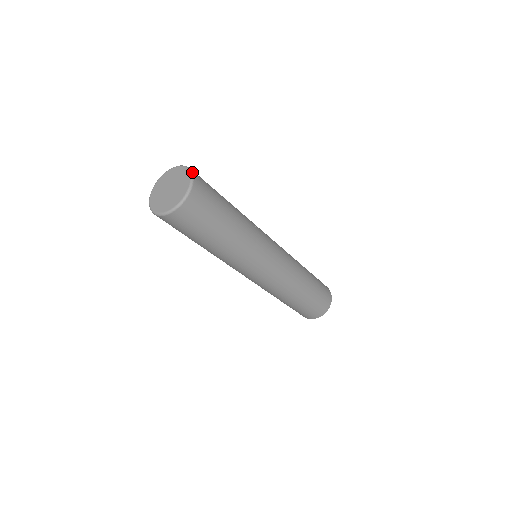
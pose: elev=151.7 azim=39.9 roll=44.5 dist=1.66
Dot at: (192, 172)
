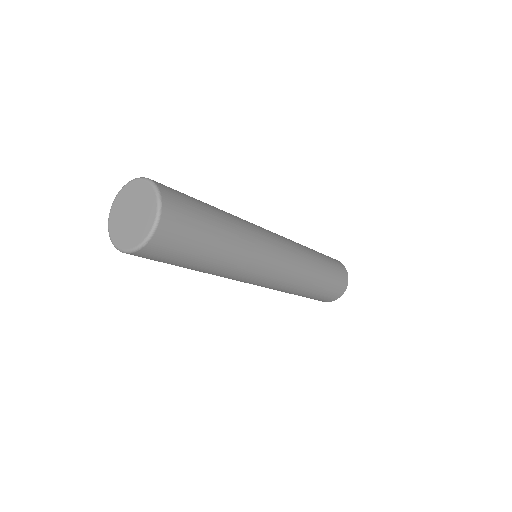
Dot at: (159, 218)
